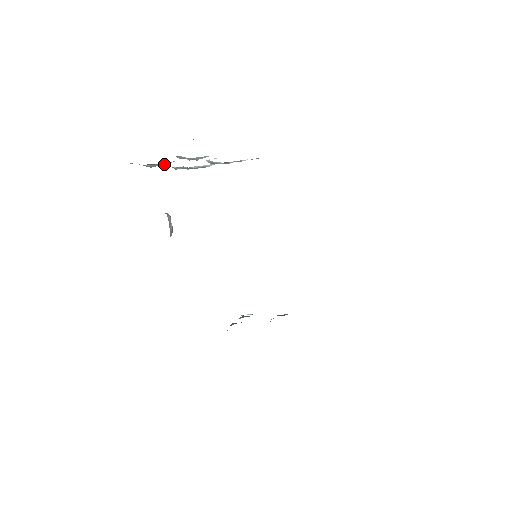
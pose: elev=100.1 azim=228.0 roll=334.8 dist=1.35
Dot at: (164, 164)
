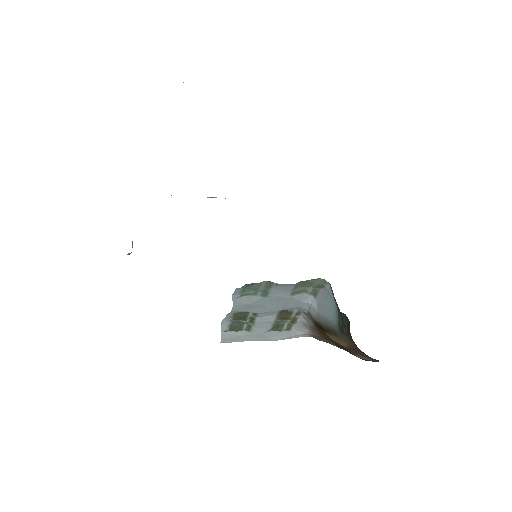
Dot at: occluded
